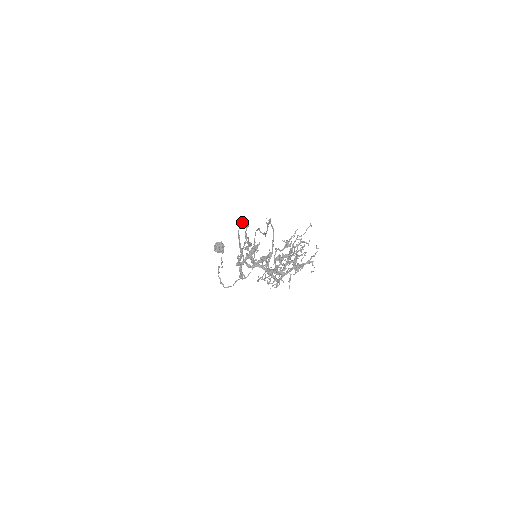
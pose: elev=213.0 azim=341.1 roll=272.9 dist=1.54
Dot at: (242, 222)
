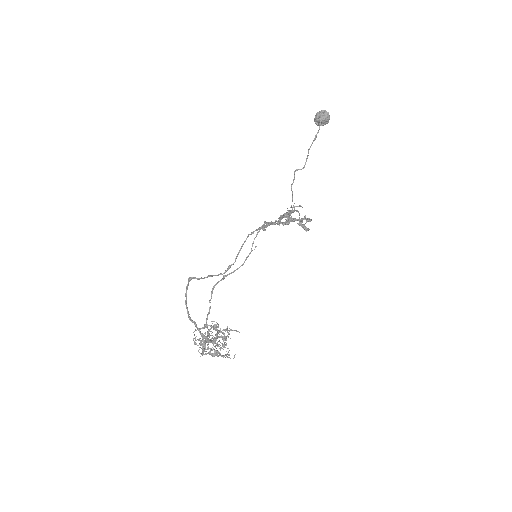
Dot at: (190, 280)
